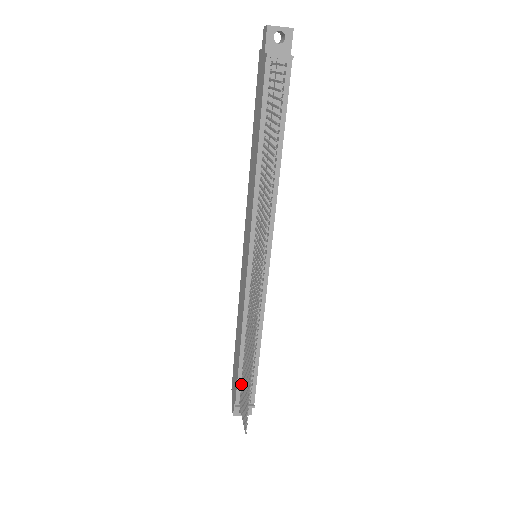
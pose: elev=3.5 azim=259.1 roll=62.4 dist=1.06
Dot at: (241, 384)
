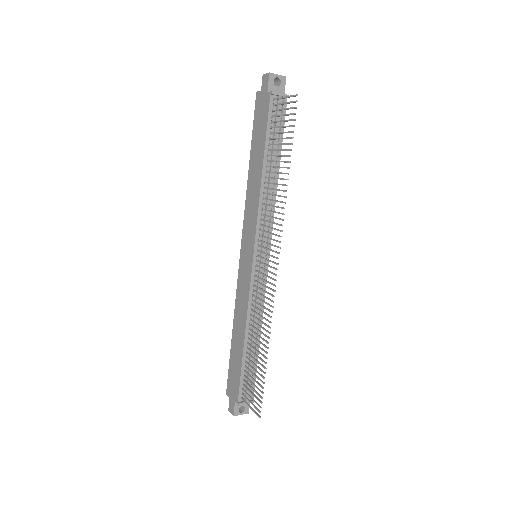
Dot at: (243, 379)
